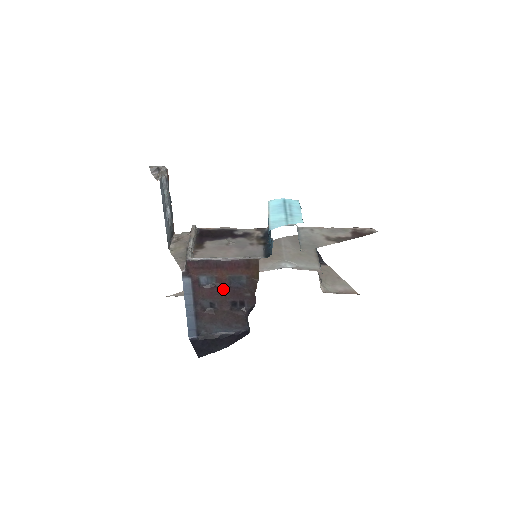
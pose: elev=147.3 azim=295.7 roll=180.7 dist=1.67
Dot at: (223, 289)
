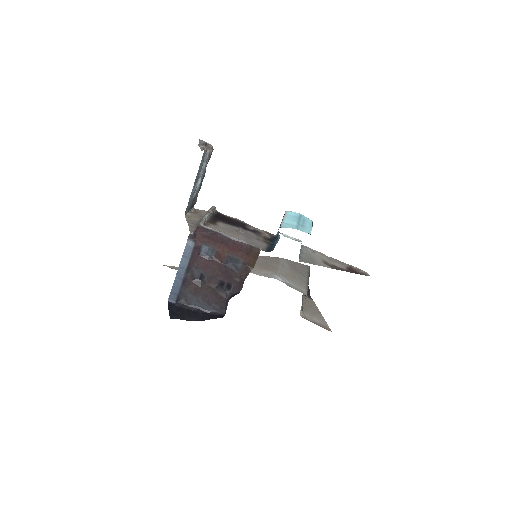
Dot at: (218, 265)
